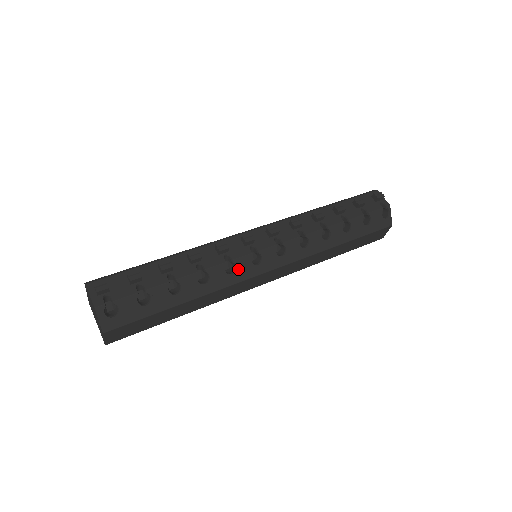
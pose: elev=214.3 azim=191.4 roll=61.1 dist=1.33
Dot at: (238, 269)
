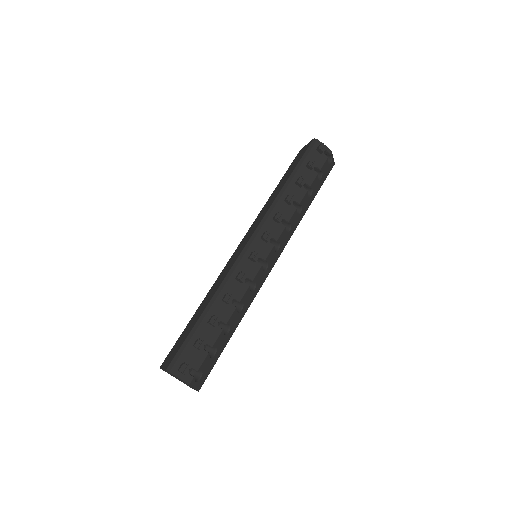
Dot at: (257, 283)
